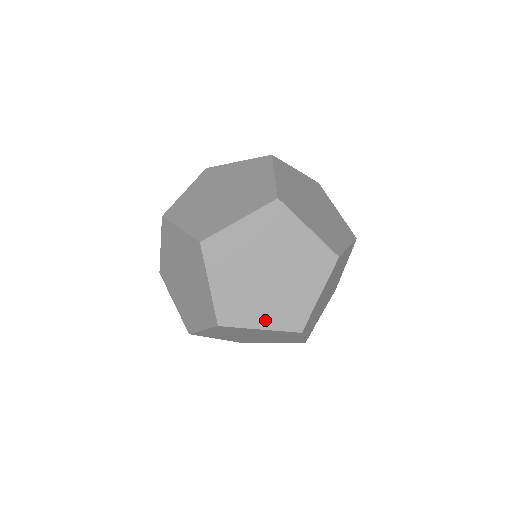
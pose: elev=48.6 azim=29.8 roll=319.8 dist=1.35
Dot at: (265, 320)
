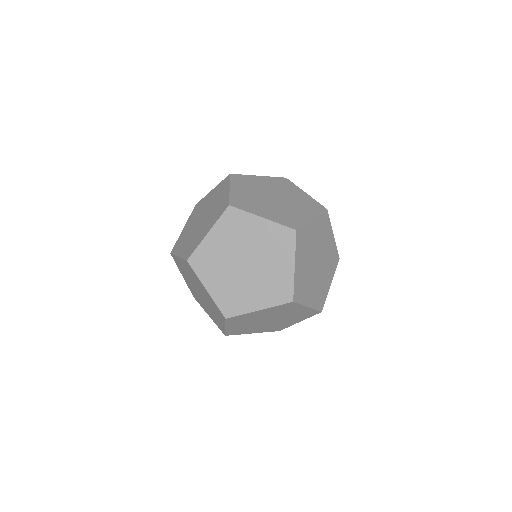
Dot at: (259, 302)
